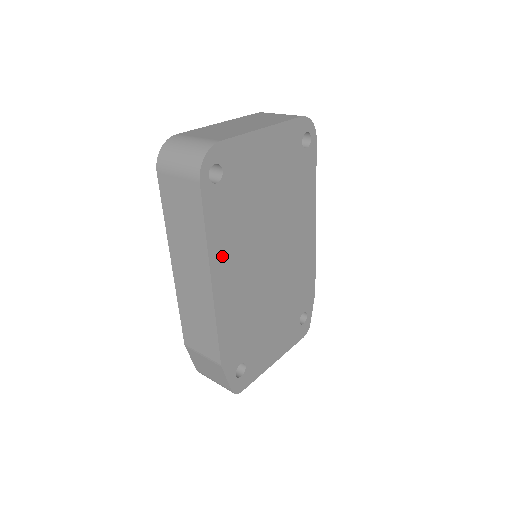
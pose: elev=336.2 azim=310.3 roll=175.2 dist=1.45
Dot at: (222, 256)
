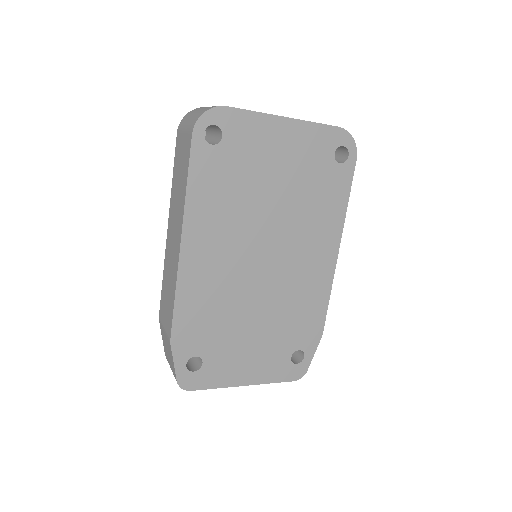
Dot at: (201, 222)
